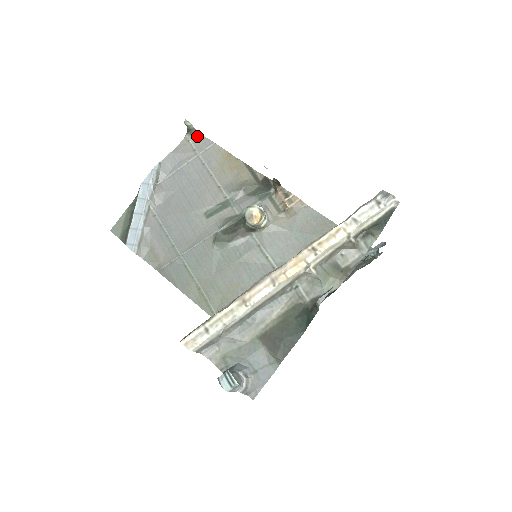
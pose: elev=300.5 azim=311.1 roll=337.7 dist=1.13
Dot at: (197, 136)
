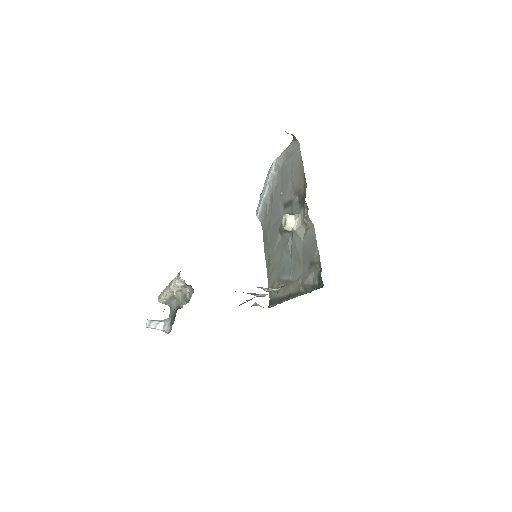
Dot at: (296, 141)
